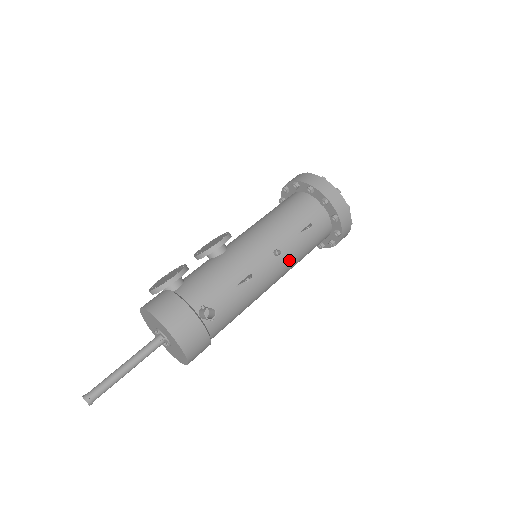
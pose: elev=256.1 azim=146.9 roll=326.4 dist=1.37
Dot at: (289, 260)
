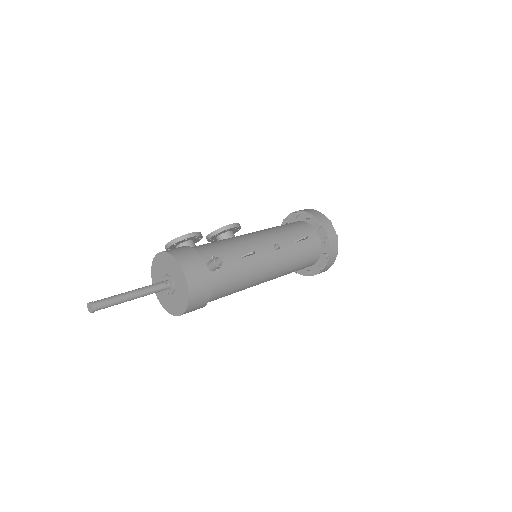
Dot at: (285, 259)
